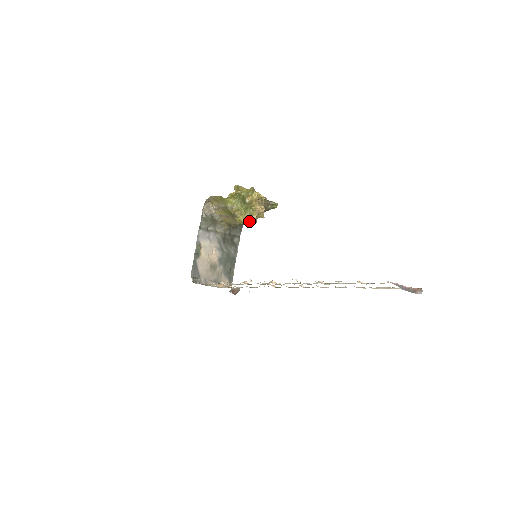
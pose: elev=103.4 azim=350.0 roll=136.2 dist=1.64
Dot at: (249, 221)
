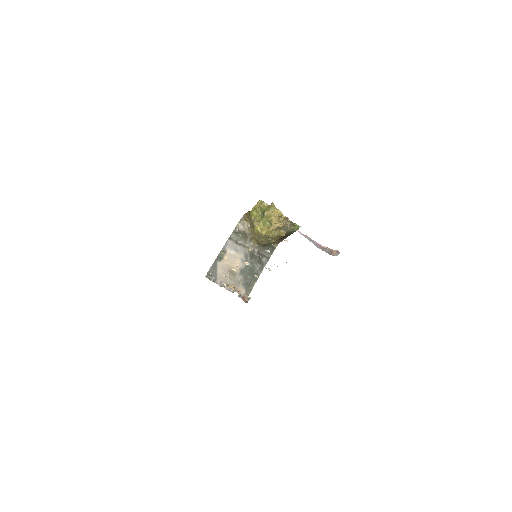
Dot at: (264, 232)
